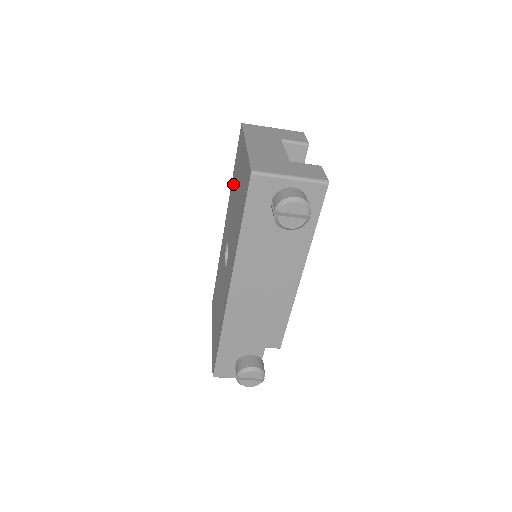
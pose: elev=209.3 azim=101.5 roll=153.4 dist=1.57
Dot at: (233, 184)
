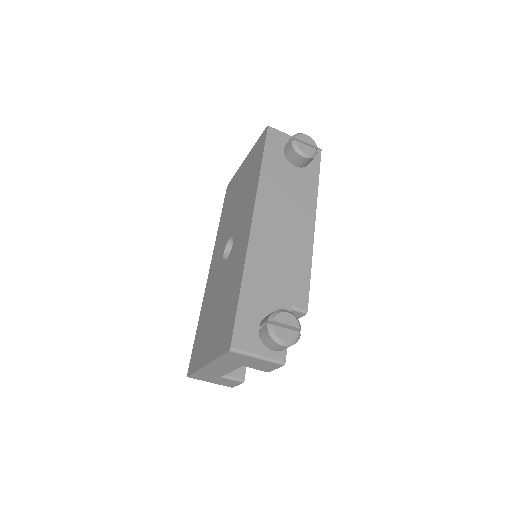
Dot at: (224, 218)
